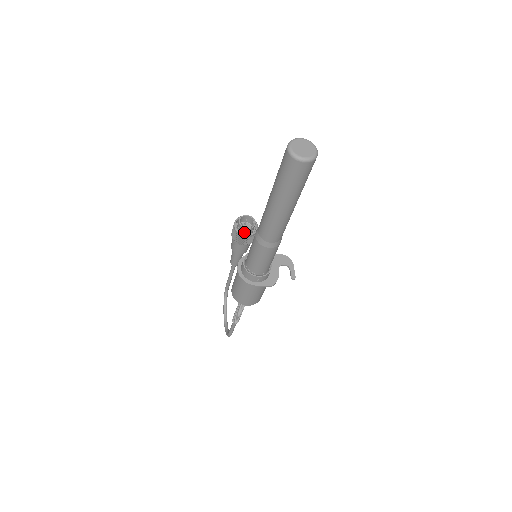
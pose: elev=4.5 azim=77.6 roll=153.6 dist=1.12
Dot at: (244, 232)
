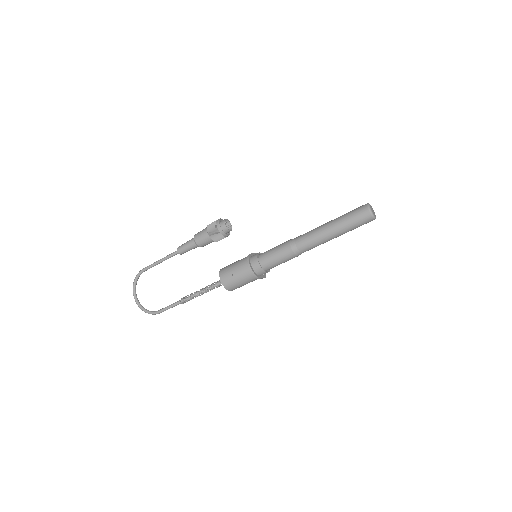
Dot at: (225, 233)
